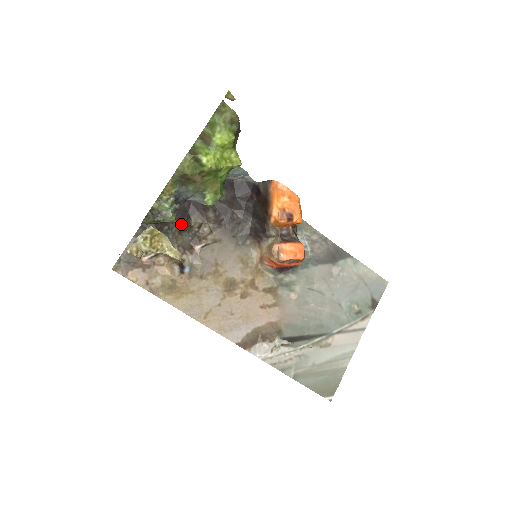
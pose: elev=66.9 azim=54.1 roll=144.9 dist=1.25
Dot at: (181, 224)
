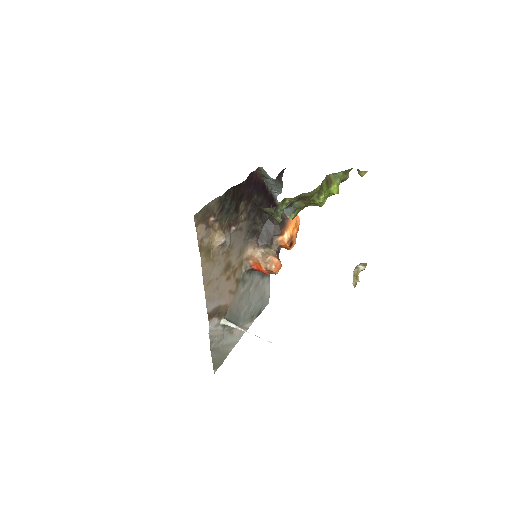
Dot at: (237, 204)
